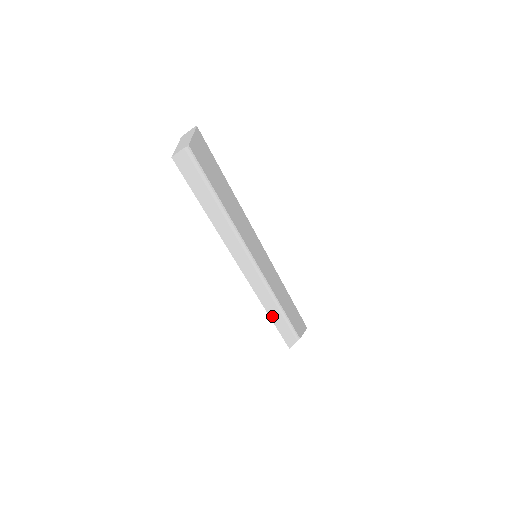
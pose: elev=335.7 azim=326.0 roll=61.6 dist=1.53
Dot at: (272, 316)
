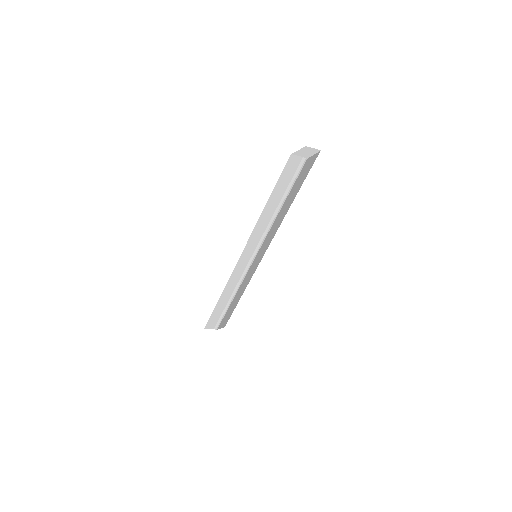
Dot at: (221, 300)
